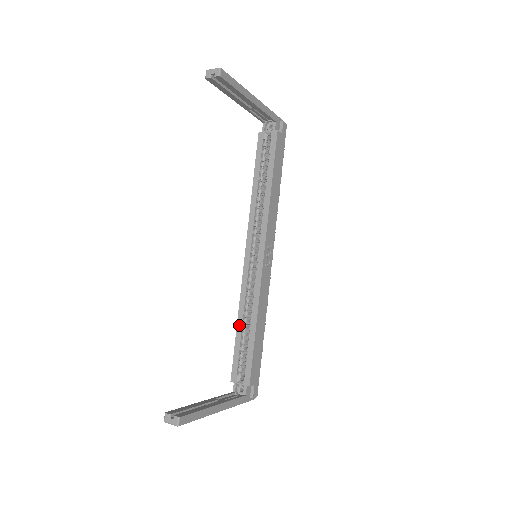
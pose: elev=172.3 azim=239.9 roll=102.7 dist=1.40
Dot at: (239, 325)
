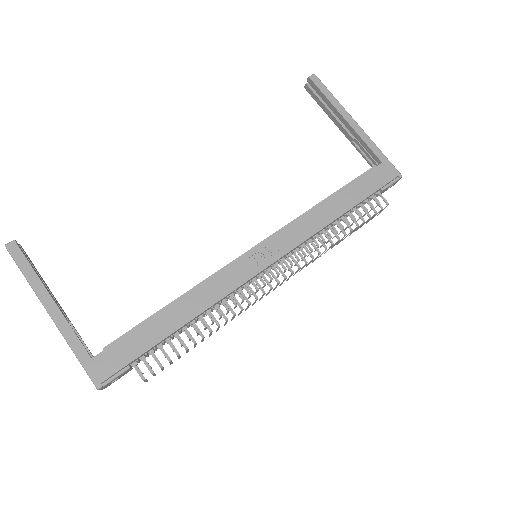
Dot at: occluded
